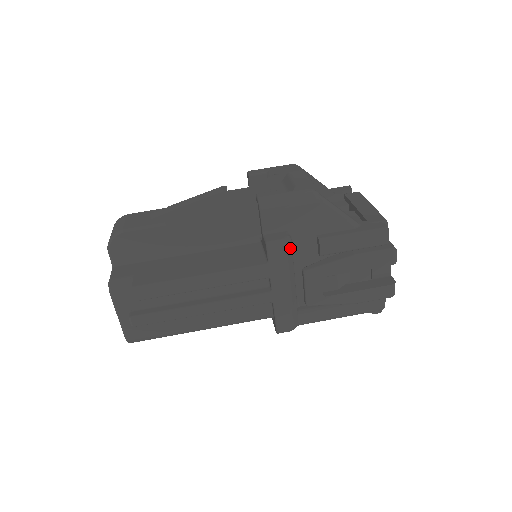
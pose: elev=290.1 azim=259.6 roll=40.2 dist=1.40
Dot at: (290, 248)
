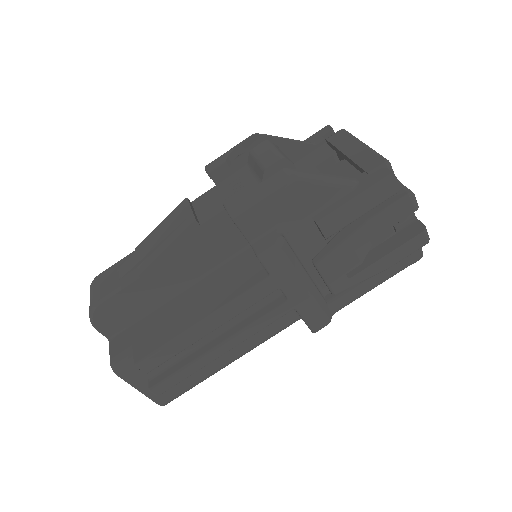
Dot at: (287, 248)
